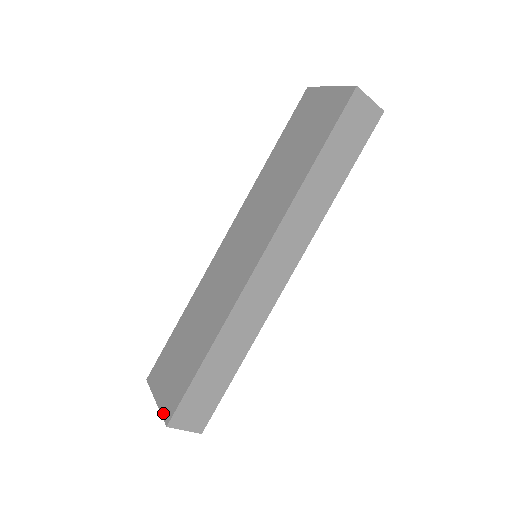
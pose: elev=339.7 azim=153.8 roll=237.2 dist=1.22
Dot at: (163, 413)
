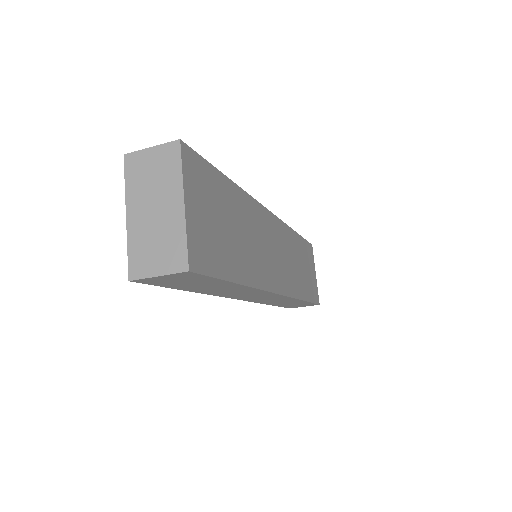
Dot at: occluded
